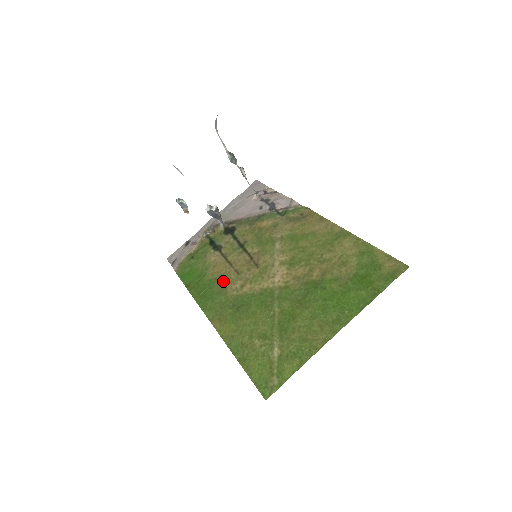
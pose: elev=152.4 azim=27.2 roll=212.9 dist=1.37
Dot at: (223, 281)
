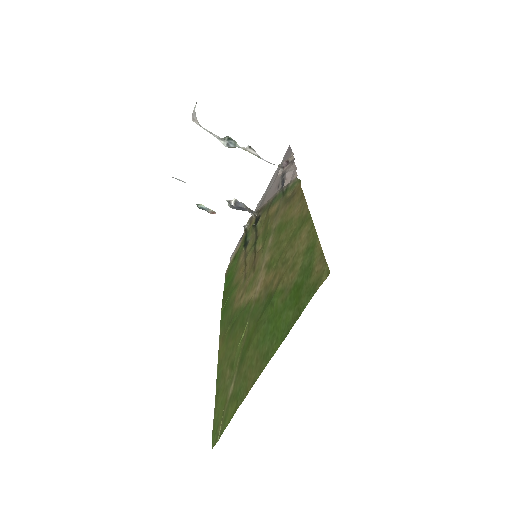
Dot at: (236, 289)
